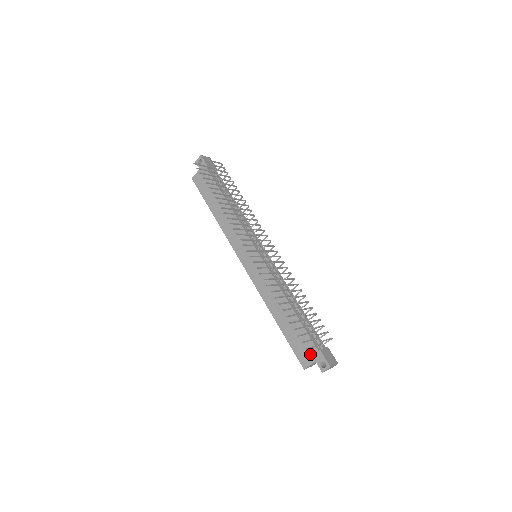
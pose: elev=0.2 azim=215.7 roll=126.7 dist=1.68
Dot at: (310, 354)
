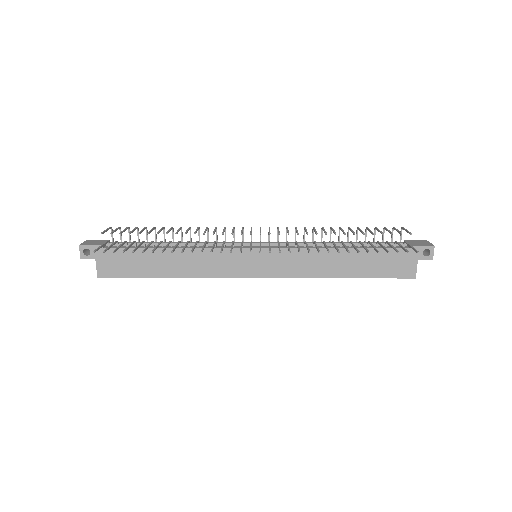
Dot at: (406, 260)
